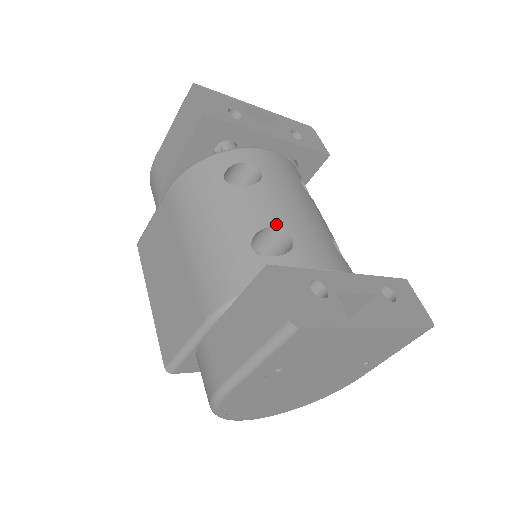
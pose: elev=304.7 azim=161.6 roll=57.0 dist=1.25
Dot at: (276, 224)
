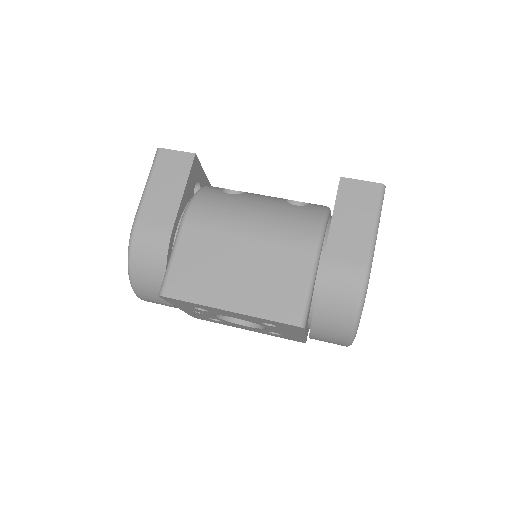
Dot at: occluded
